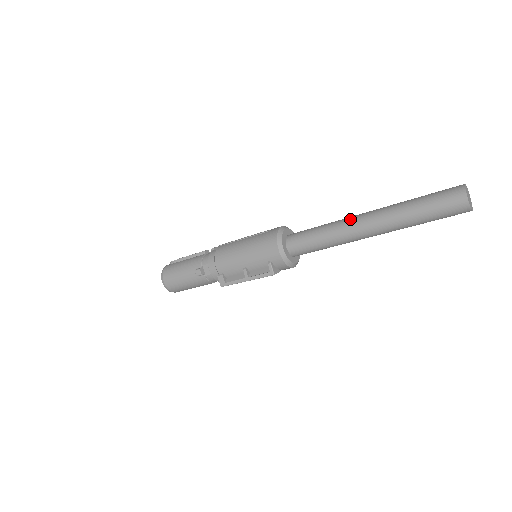
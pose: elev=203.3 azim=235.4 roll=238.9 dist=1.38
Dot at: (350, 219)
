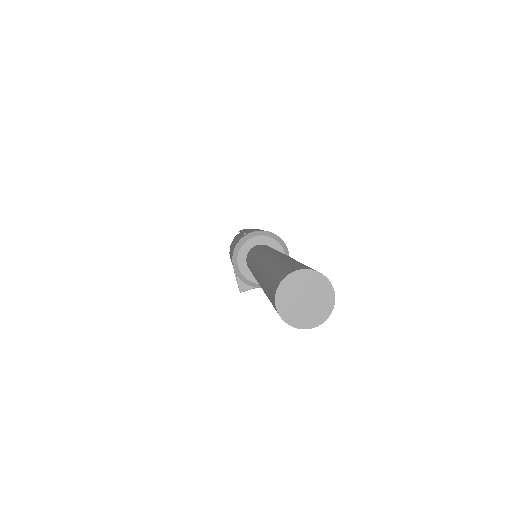
Dot at: (258, 257)
